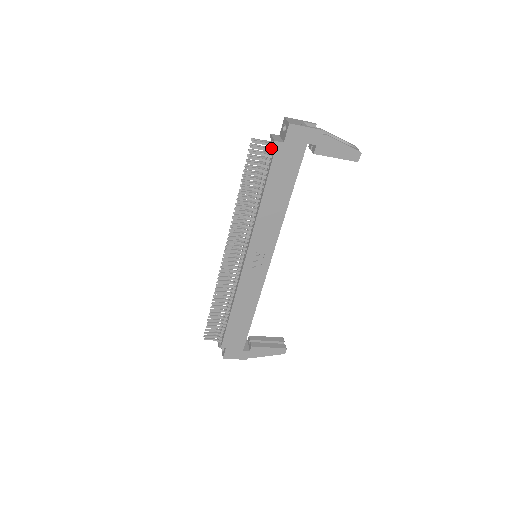
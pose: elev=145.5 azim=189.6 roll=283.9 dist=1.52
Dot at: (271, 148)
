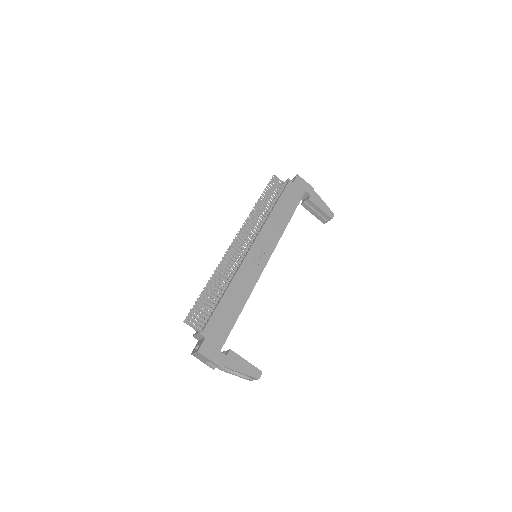
Dot at: (283, 186)
